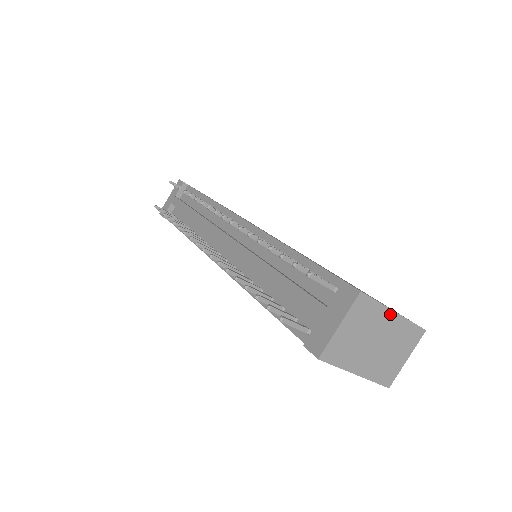
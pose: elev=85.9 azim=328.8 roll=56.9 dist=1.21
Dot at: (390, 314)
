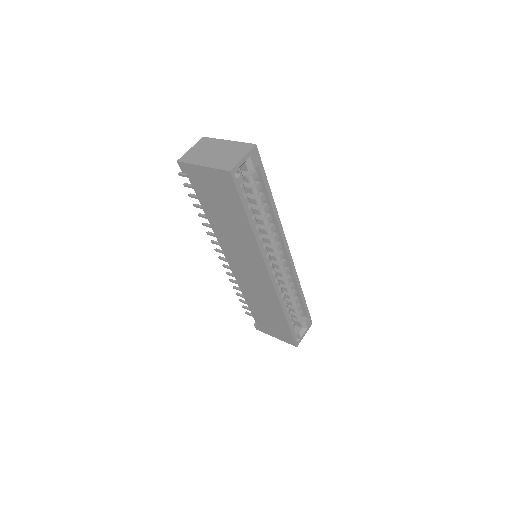
Dot at: (224, 142)
